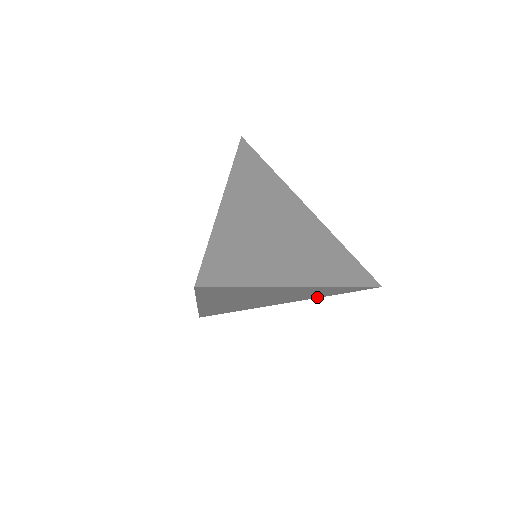
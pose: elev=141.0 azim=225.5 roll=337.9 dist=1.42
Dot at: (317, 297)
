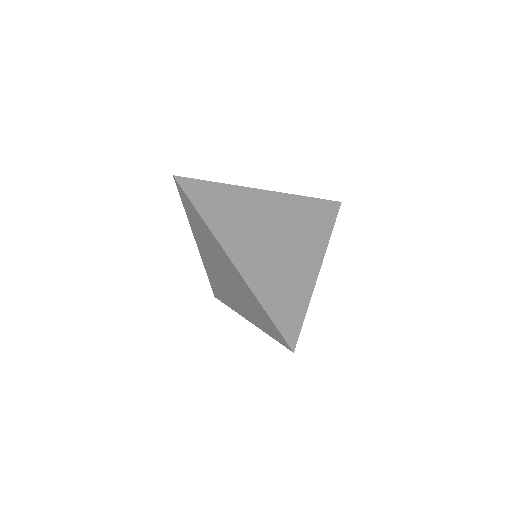
Dot at: occluded
